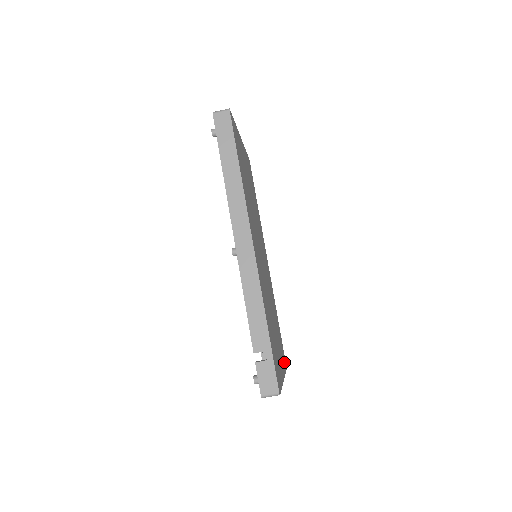
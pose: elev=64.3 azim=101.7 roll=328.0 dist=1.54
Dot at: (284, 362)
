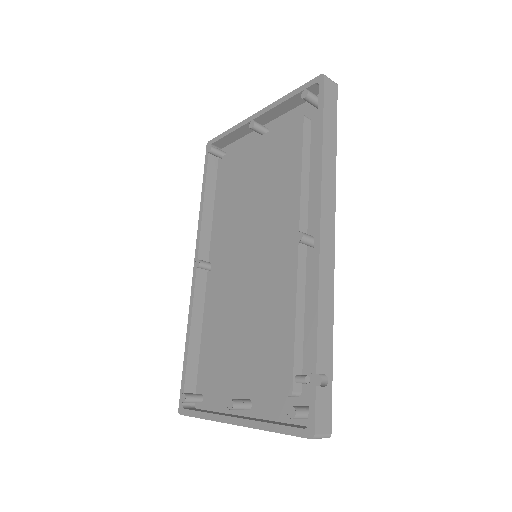
Dot at: (210, 403)
